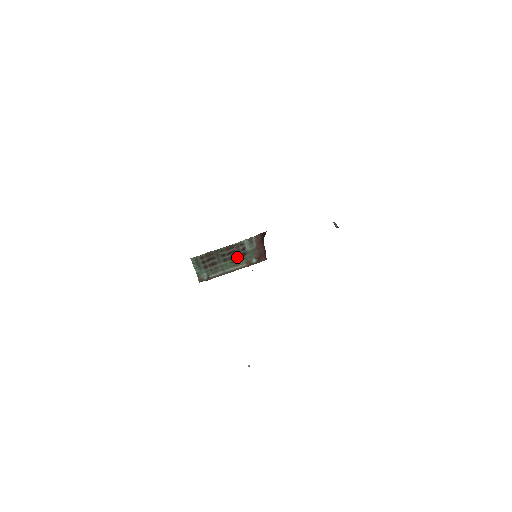
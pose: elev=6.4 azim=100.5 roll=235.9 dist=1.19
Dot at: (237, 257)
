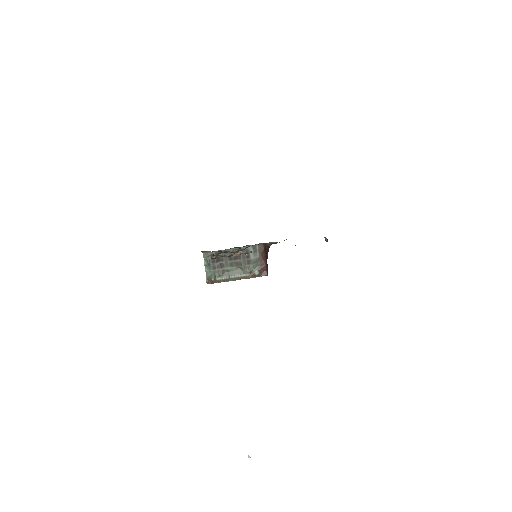
Dot at: (242, 264)
